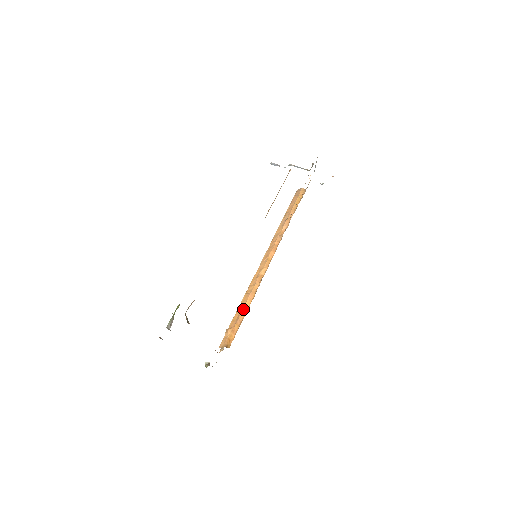
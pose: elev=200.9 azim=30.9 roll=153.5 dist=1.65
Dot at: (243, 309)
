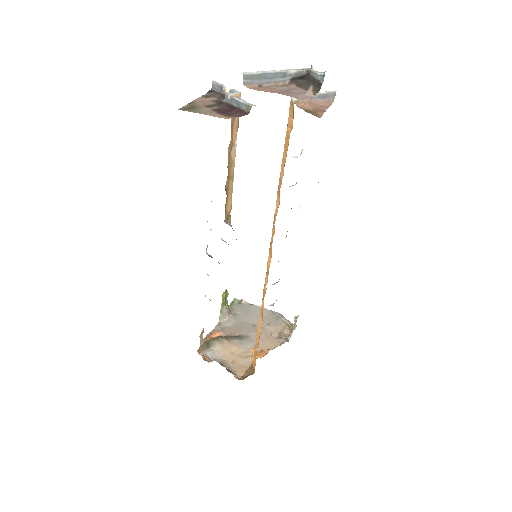
Dot at: (257, 332)
